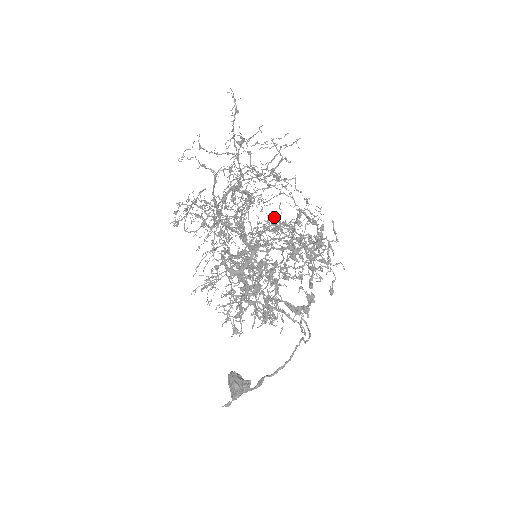
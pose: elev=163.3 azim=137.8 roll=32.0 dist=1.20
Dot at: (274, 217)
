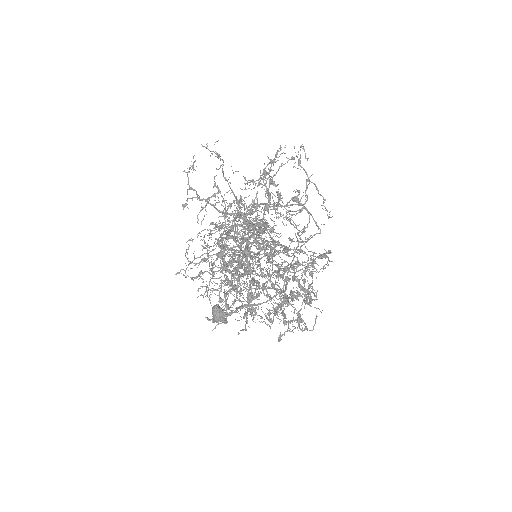
Dot at: (267, 292)
